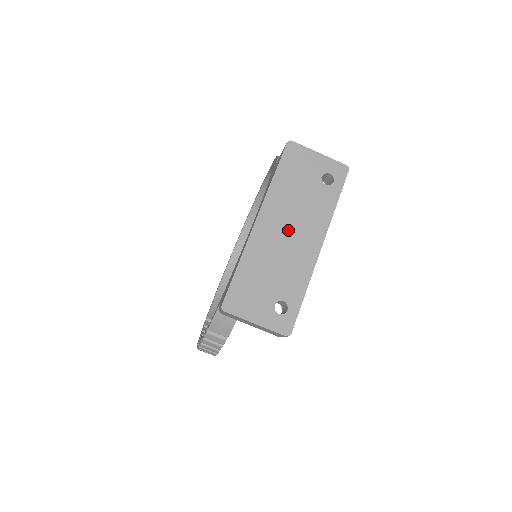
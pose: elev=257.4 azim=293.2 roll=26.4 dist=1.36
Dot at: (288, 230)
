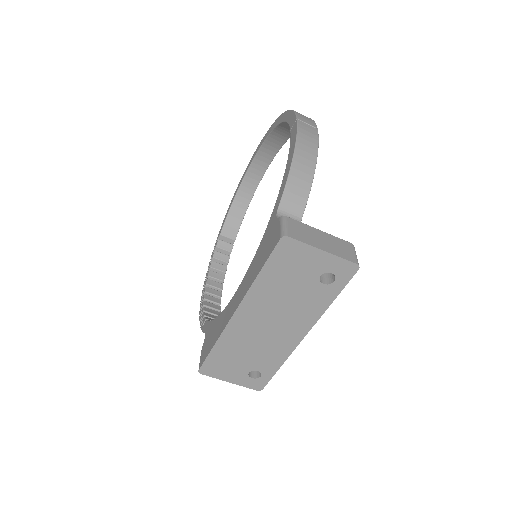
Dot at: (269, 322)
